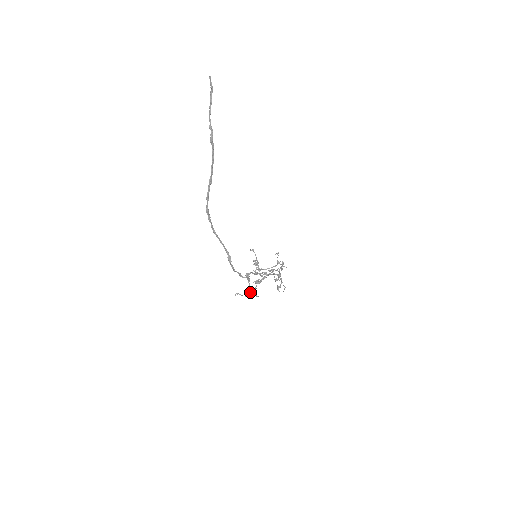
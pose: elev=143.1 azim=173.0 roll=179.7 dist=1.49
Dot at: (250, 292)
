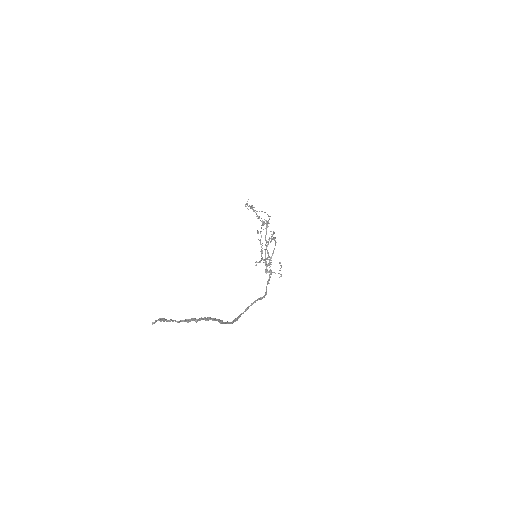
Dot at: occluded
